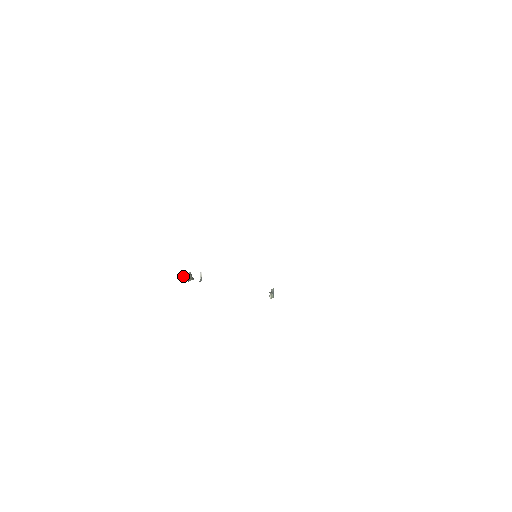
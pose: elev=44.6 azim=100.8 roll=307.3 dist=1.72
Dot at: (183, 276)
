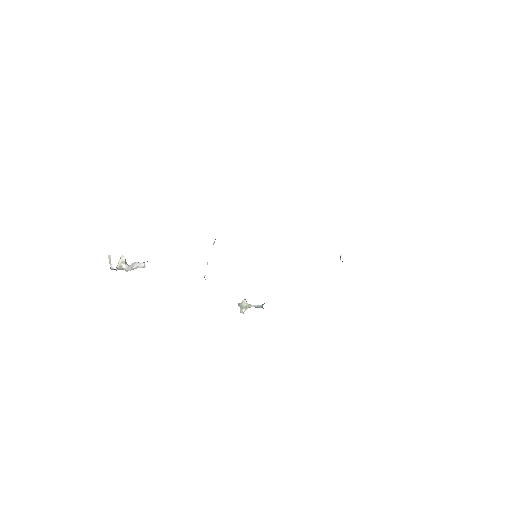
Dot at: occluded
